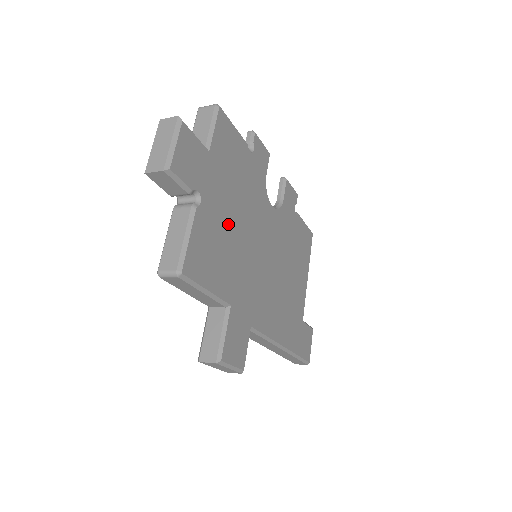
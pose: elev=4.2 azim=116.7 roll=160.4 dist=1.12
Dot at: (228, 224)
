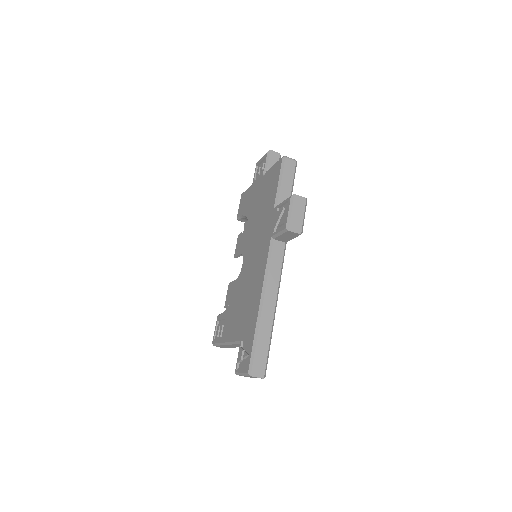
Dot at: occluded
